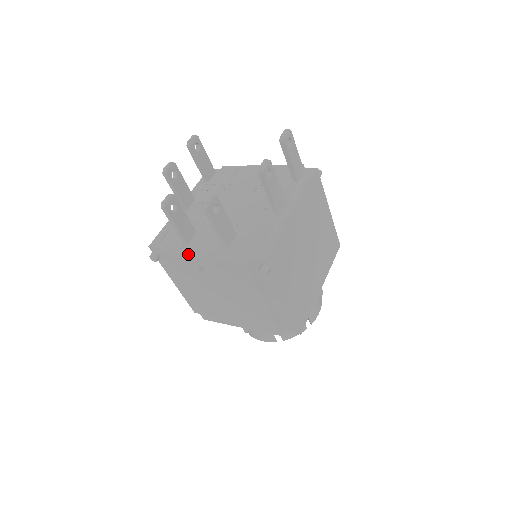
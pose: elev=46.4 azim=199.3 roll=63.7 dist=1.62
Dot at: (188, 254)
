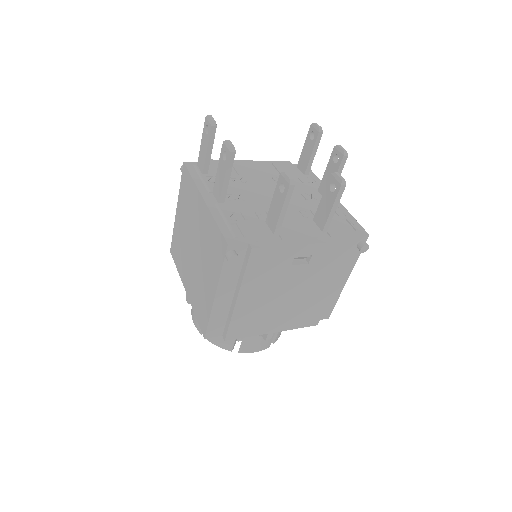
Dot at: (292, 243)
